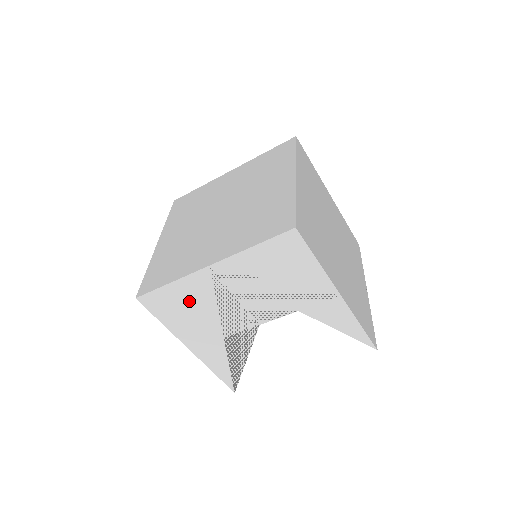
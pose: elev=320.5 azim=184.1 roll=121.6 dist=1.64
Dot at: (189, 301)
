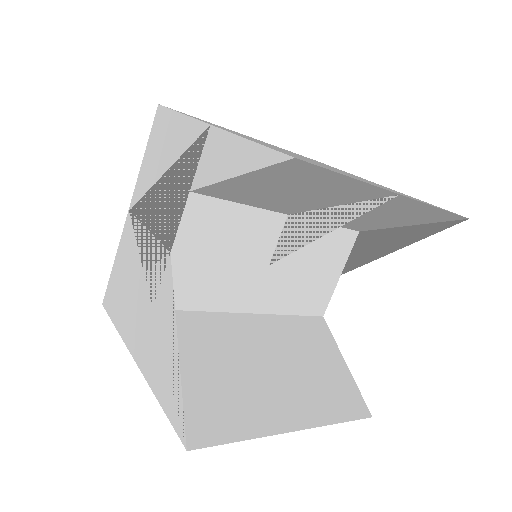
Dot at: (126, 272)
